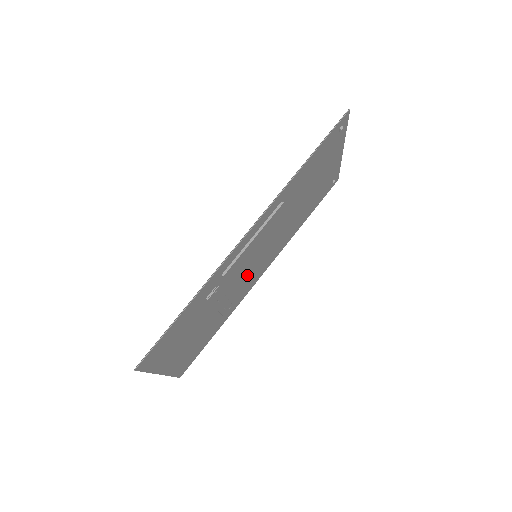
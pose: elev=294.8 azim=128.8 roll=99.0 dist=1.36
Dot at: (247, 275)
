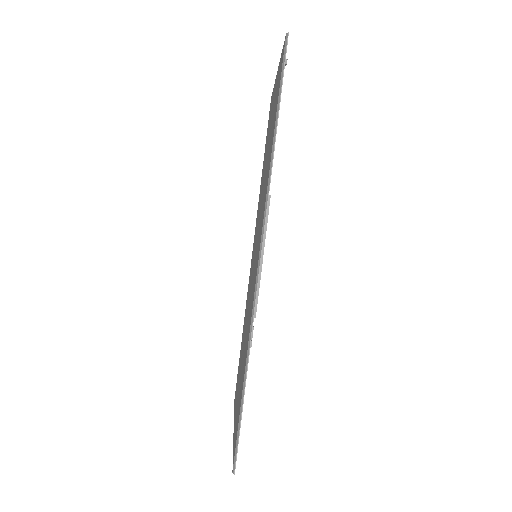
Dot at: occluded
